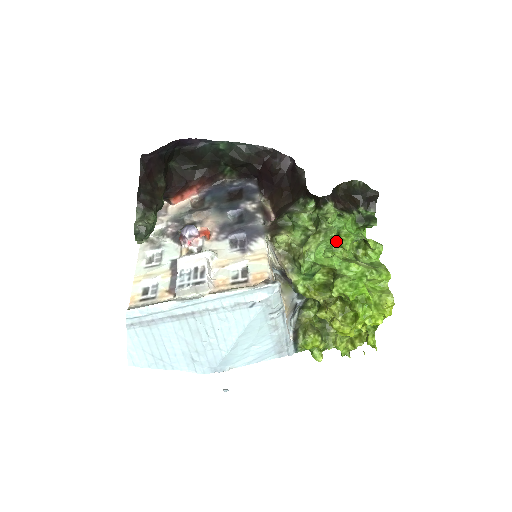
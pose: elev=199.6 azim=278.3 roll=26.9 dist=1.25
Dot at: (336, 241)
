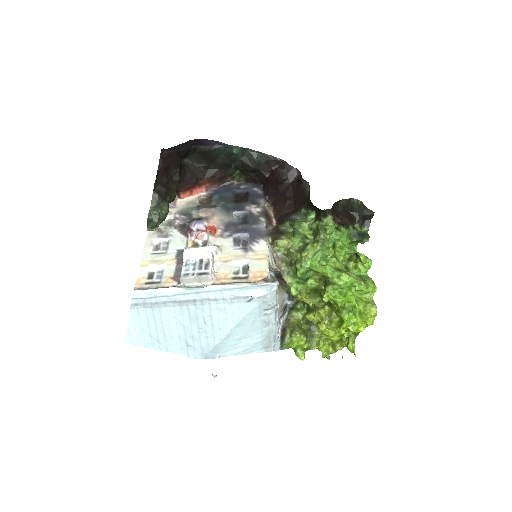
Dot at: (331, 251)
